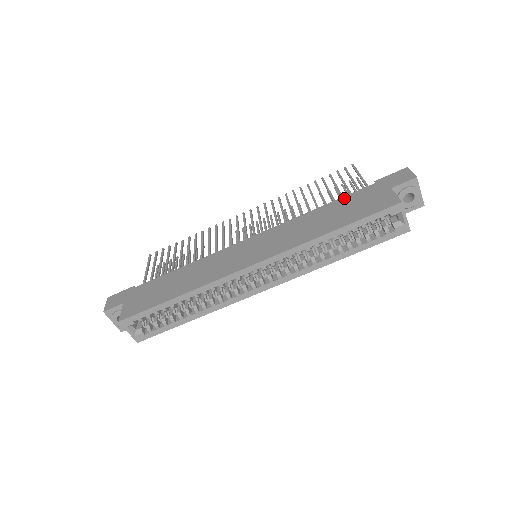
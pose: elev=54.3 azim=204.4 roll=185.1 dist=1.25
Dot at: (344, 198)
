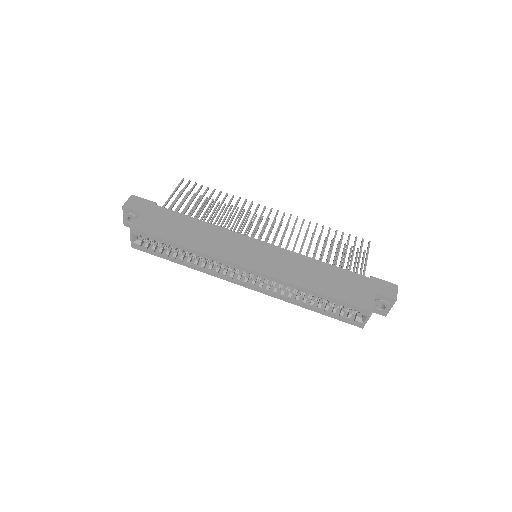
Dot at: (343, 271)
